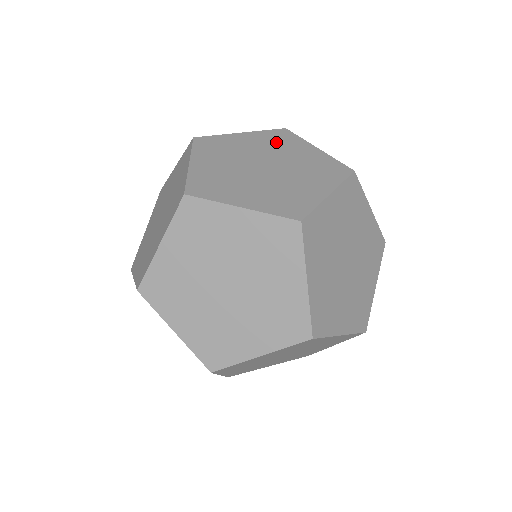
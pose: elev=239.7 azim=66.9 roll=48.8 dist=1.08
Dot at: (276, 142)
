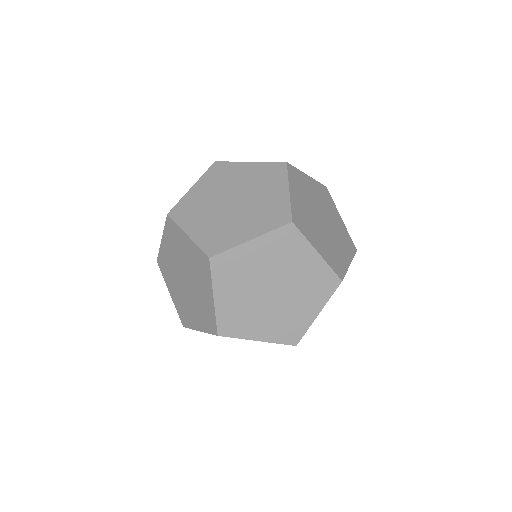
Dot at: (282, 251)
